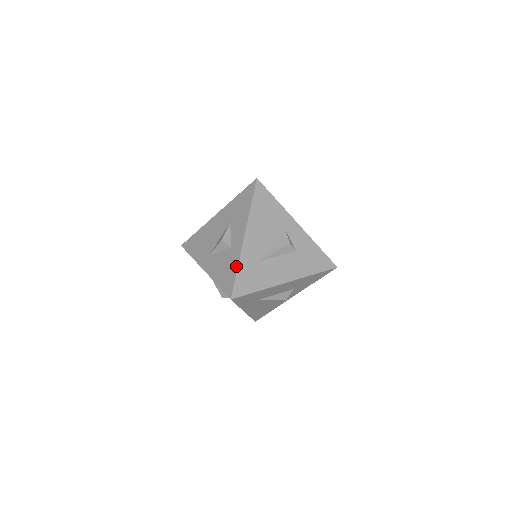
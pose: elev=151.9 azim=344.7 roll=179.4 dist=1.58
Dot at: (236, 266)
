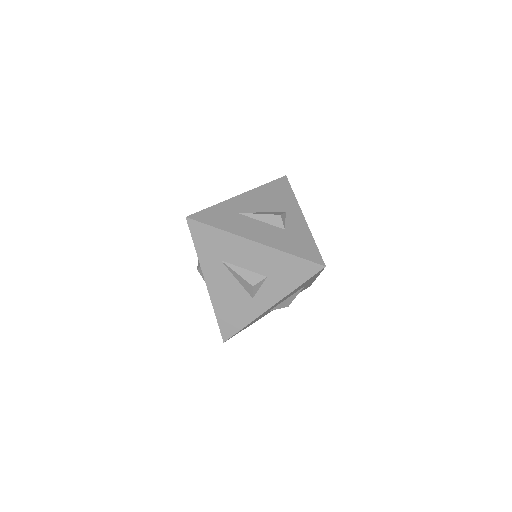
Dot at: (214, 206)
